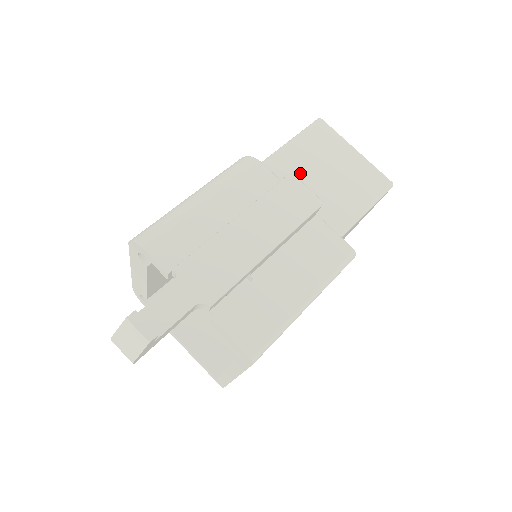
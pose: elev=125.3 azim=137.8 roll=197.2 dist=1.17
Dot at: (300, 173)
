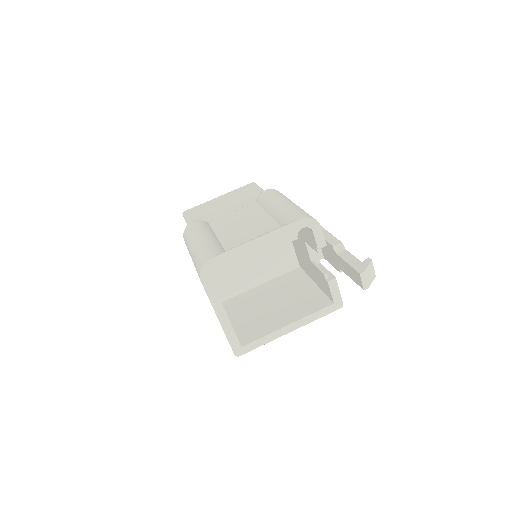
Dot at: occluded
